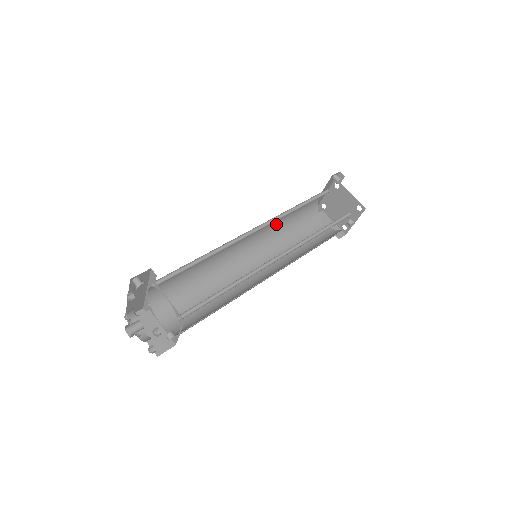
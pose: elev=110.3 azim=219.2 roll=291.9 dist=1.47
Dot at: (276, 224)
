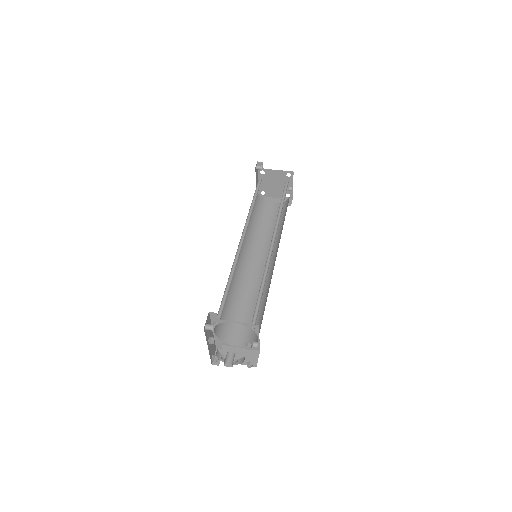
Dot at: occluded
